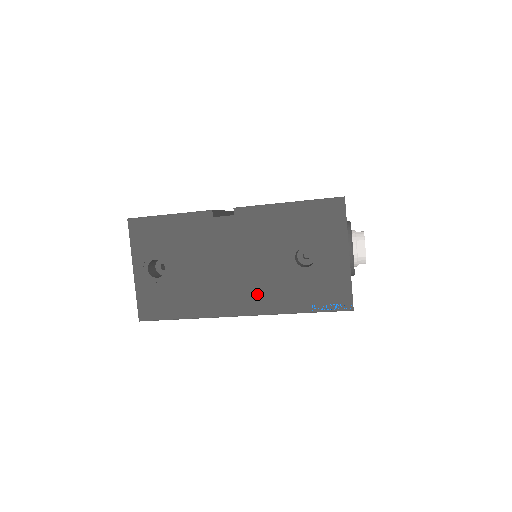
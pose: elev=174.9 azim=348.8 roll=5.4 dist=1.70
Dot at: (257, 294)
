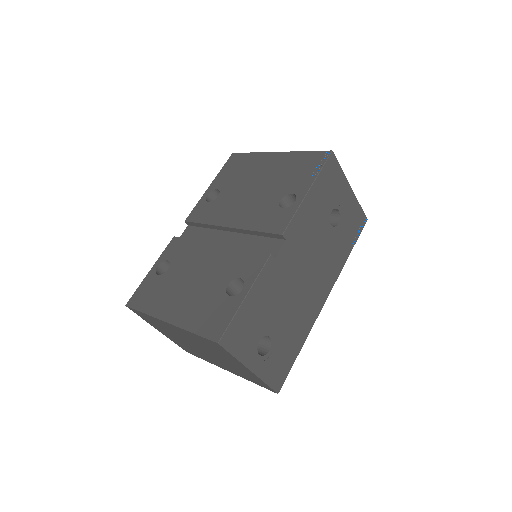
Dot at: (326, 274)
